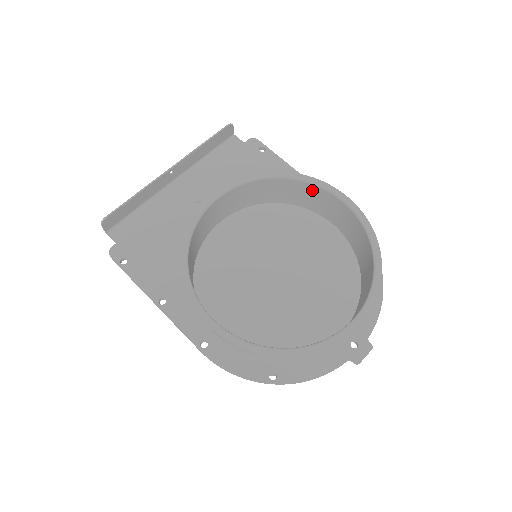
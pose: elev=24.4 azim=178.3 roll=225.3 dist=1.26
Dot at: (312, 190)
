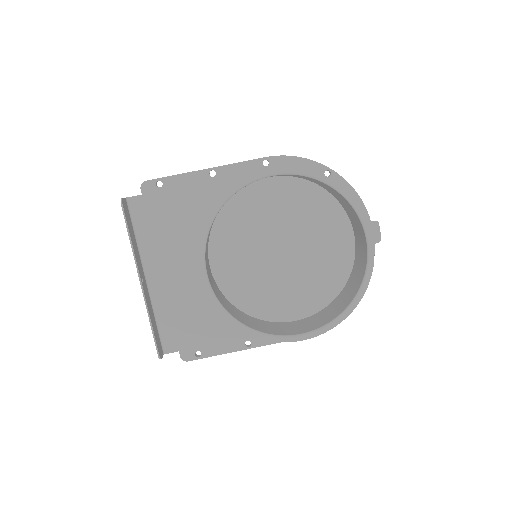
Dot at: occluded
